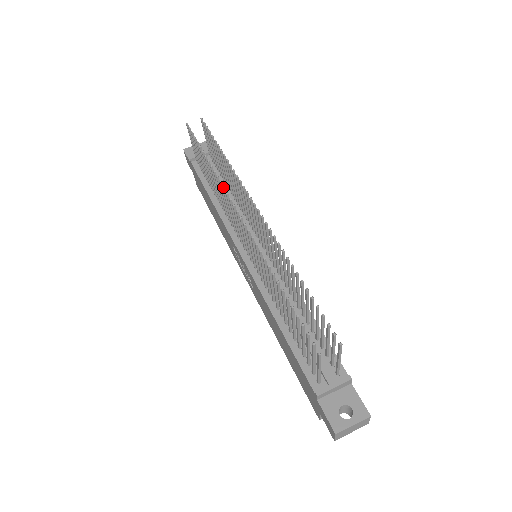
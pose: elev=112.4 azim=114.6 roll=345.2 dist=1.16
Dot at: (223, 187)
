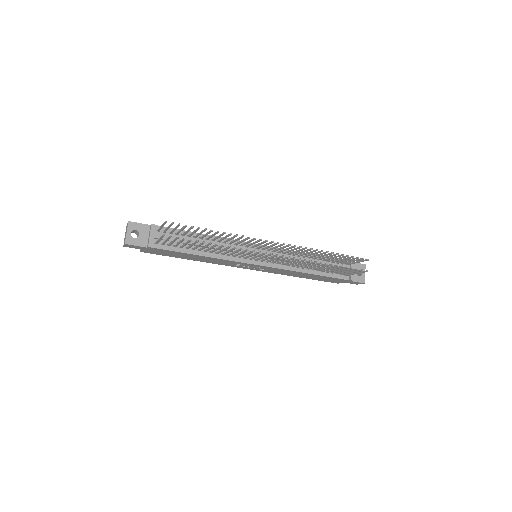
Dot at: (248, 250)
